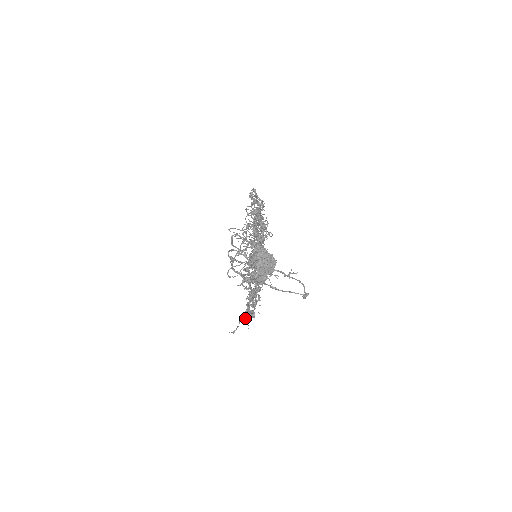
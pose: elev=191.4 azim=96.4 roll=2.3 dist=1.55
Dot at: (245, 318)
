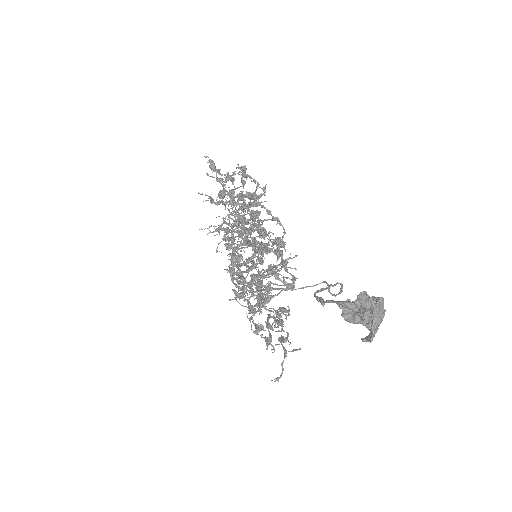
Dot at: occluded
